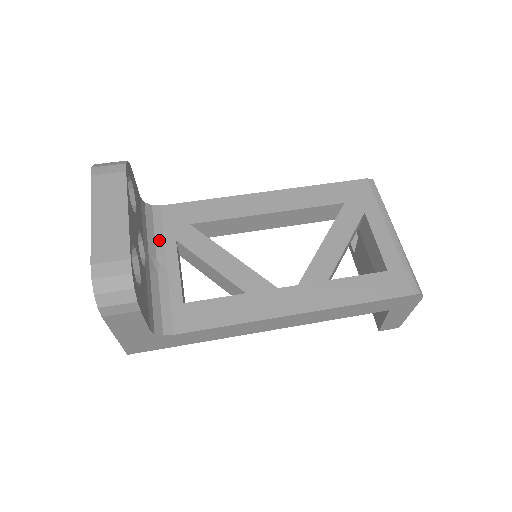
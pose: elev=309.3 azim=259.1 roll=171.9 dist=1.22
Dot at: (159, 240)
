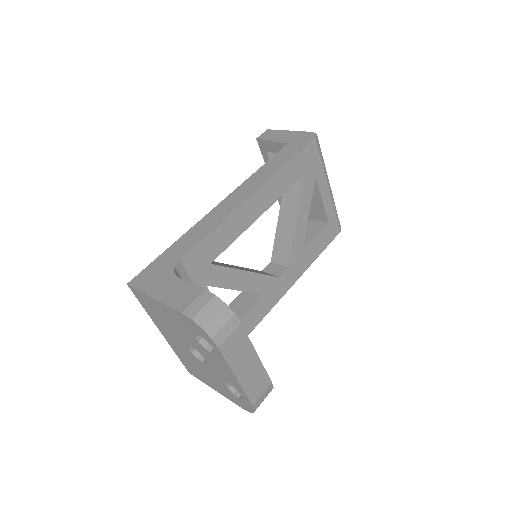
Dot at: occluded
